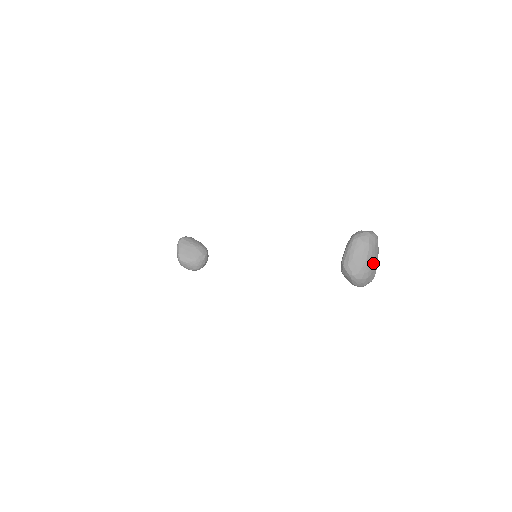
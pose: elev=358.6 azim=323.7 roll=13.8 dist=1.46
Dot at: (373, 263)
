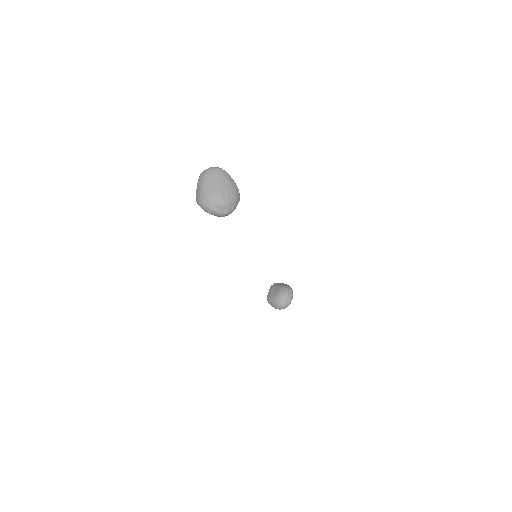
Dot at: (212, 188)
